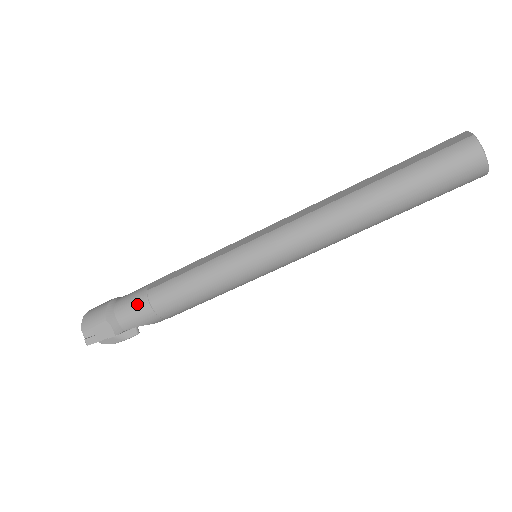
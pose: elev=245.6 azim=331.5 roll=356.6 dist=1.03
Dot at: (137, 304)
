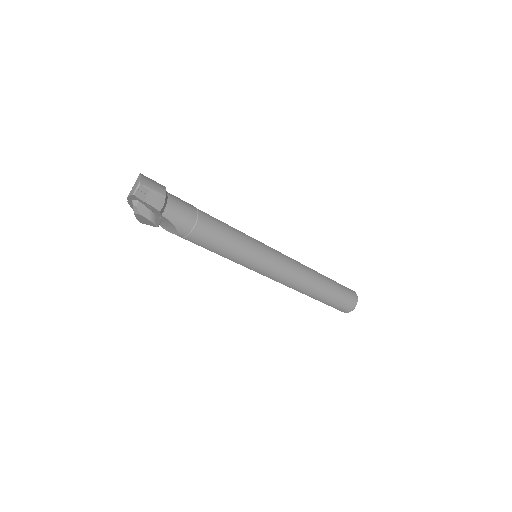
Dot at: (188, 209)
